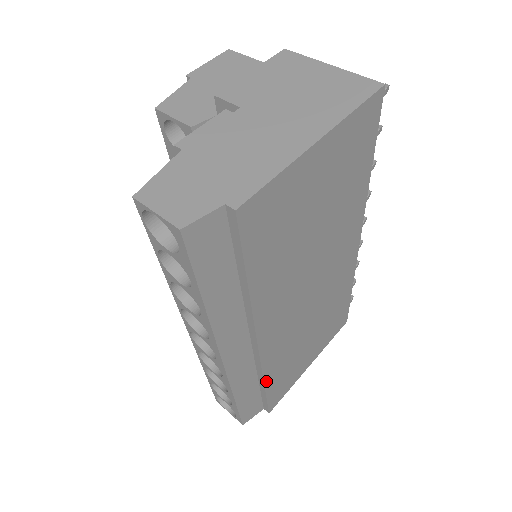
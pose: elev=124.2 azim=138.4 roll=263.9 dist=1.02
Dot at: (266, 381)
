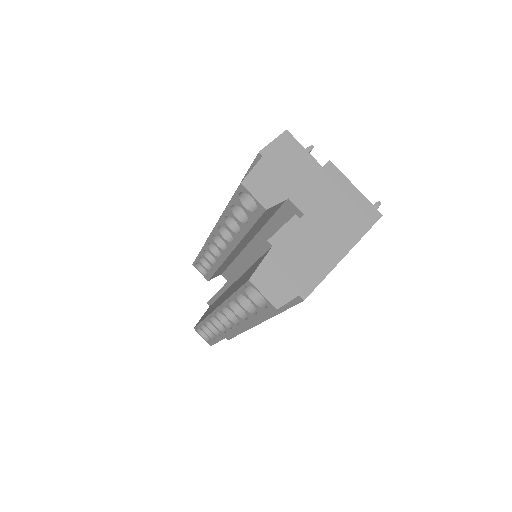
Dot at: occluded
